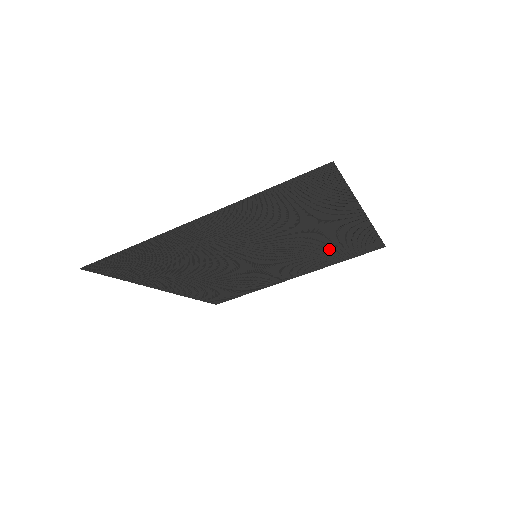
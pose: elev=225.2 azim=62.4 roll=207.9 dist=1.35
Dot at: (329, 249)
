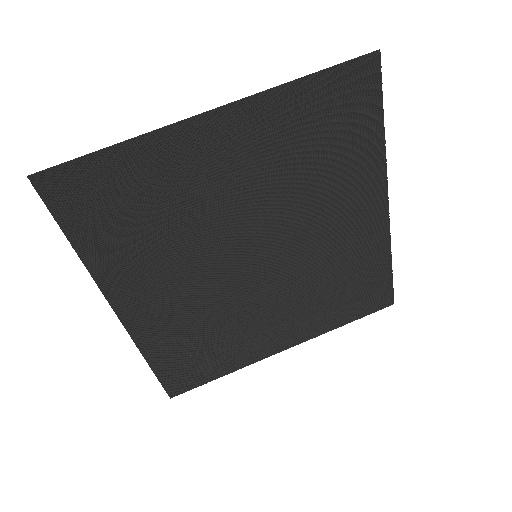
Dot at: (337, 279)
